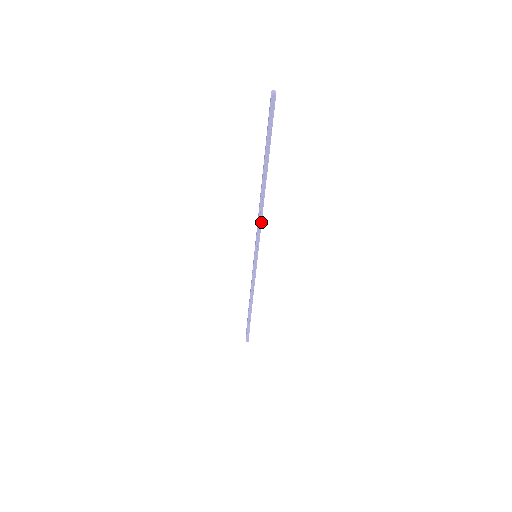
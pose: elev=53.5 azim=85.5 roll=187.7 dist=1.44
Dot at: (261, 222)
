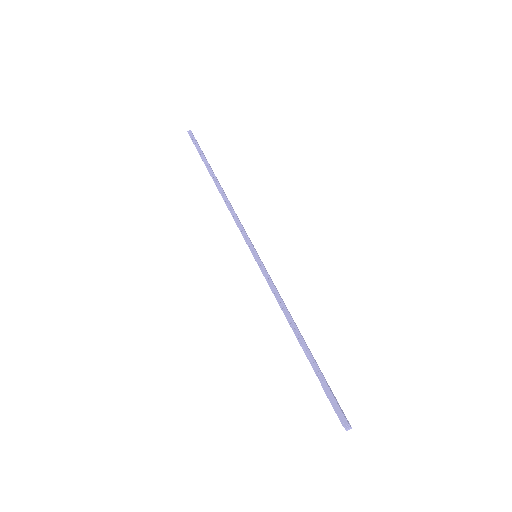
Dot at: (235, 214)
